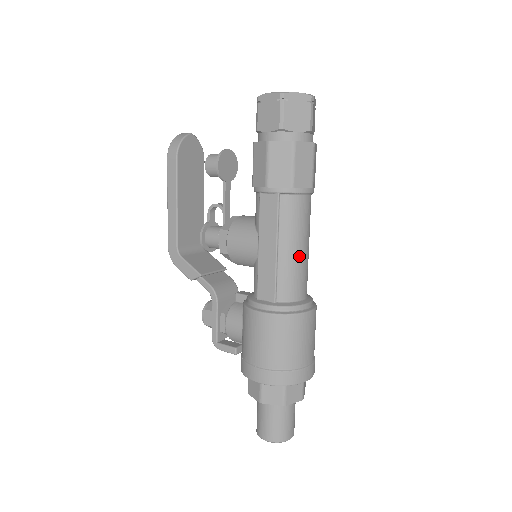
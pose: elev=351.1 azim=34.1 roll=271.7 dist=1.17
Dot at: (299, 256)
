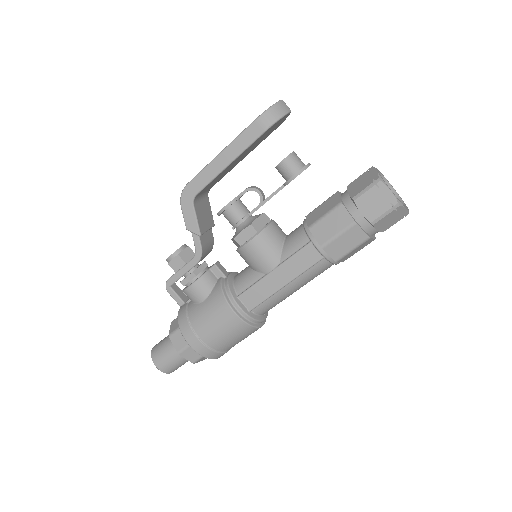
Dot at: occluded
